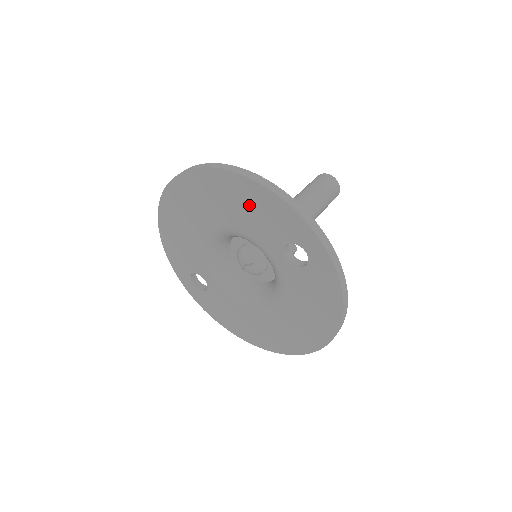
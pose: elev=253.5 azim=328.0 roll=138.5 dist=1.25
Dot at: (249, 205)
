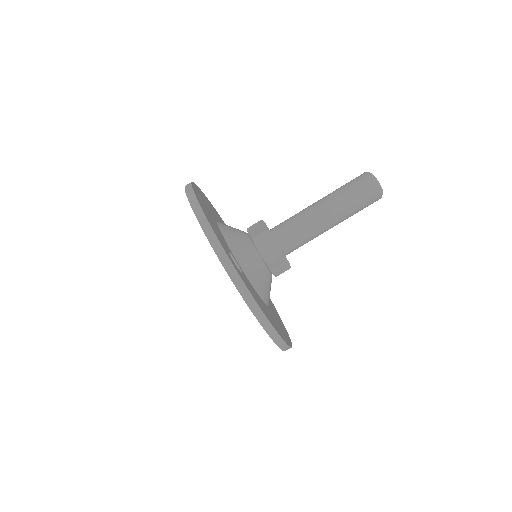
Dot at: occluded
